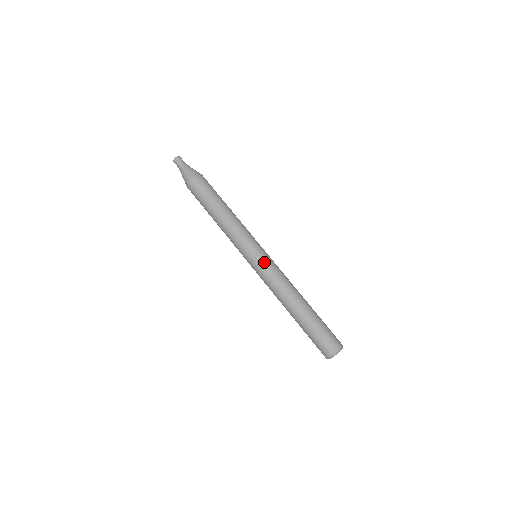
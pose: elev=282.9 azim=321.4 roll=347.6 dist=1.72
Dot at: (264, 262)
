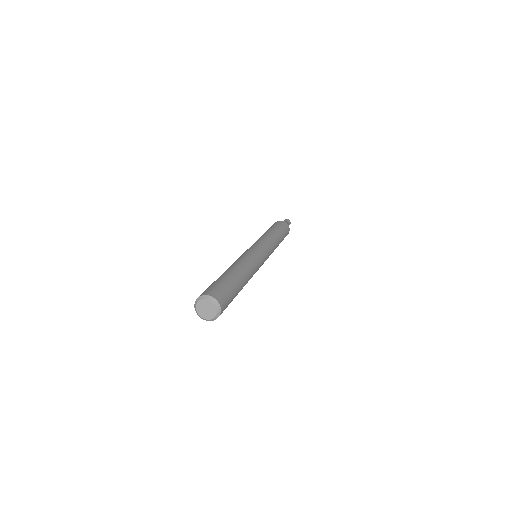
Dot at: occluded
